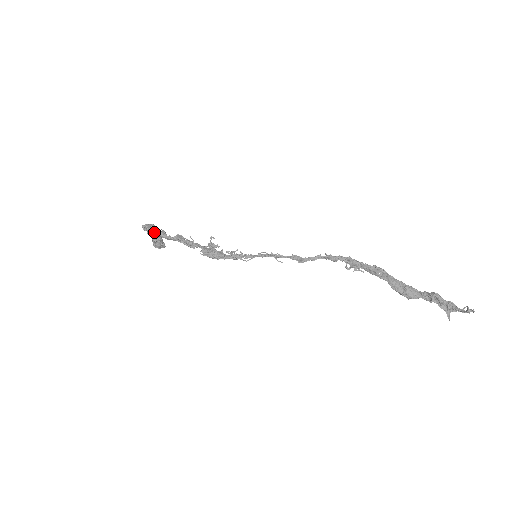
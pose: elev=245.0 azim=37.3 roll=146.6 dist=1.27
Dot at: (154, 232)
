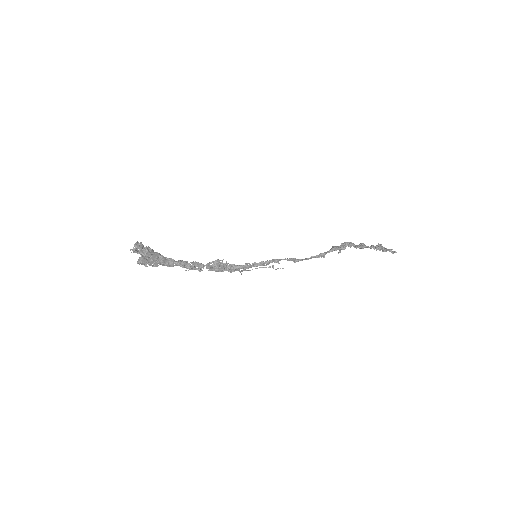
Dot at: (152, 263)
